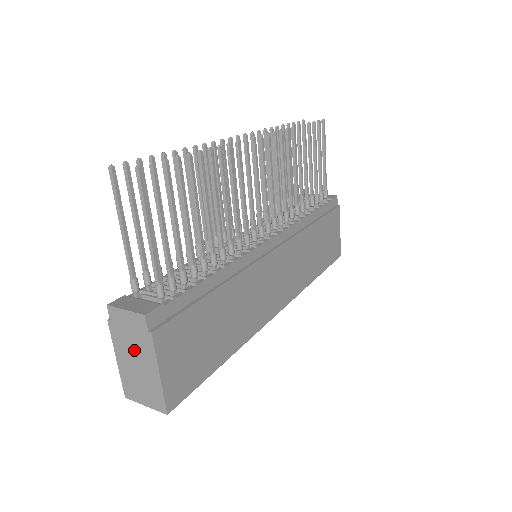
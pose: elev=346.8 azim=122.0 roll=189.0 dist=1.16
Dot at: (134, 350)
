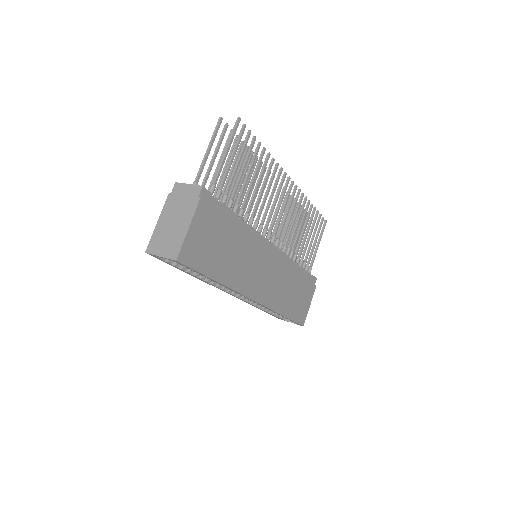
Dot at: (178, 212)
